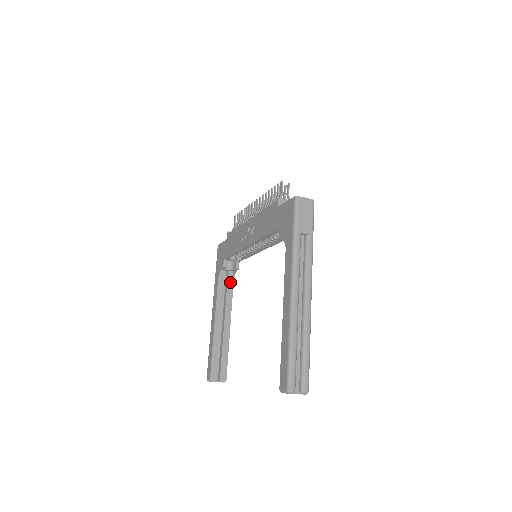
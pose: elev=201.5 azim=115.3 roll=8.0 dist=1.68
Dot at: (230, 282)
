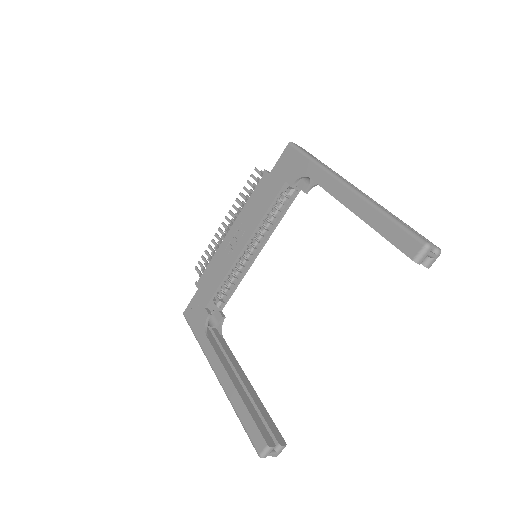
Dot at: (220, 338)
